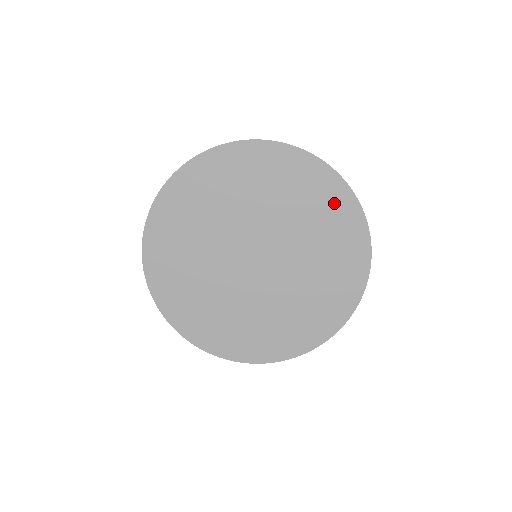
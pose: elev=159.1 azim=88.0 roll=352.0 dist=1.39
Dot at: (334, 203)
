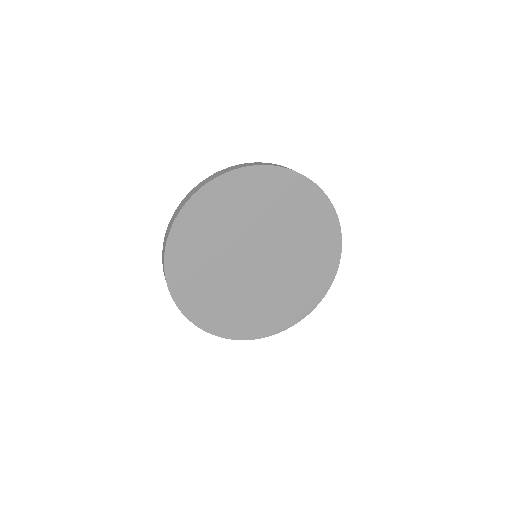
Dot at: (302, 196)
